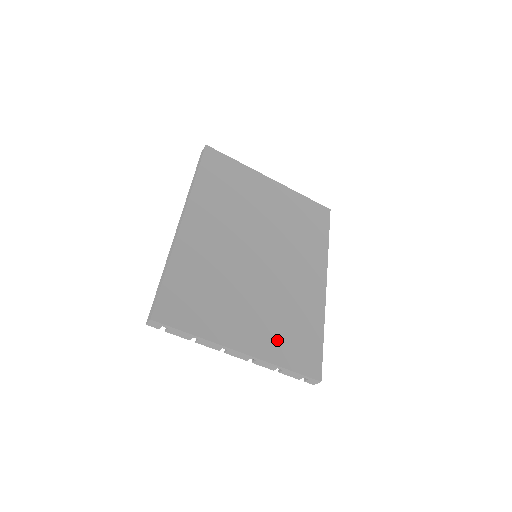
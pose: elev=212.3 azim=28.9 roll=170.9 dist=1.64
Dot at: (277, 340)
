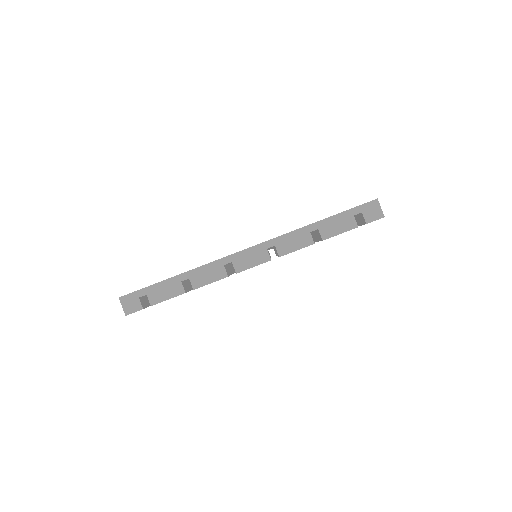
Dot at: occluded
